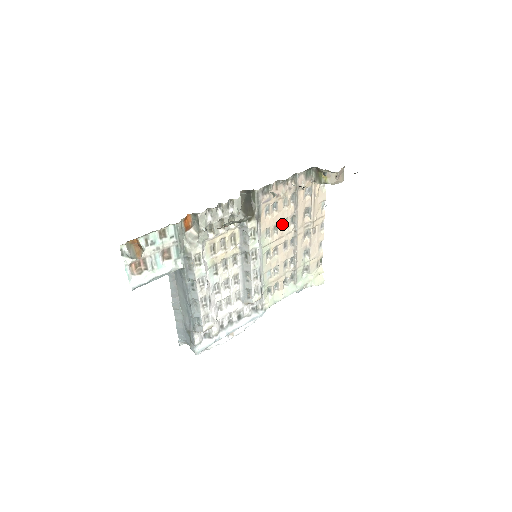
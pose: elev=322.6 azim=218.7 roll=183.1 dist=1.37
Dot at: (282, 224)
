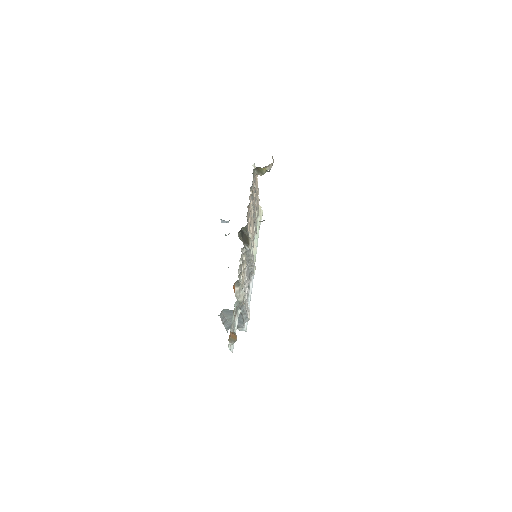
Dot at: (251, 218)
